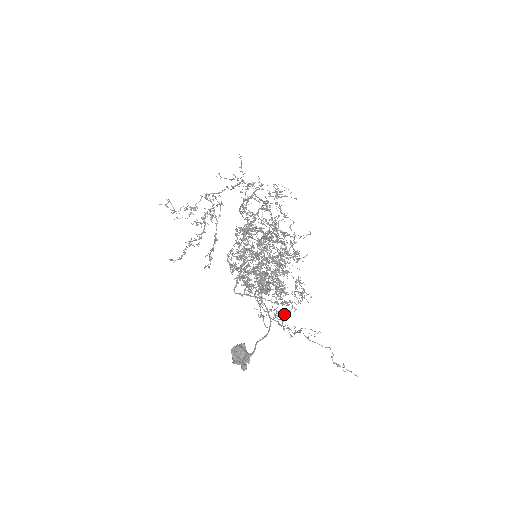
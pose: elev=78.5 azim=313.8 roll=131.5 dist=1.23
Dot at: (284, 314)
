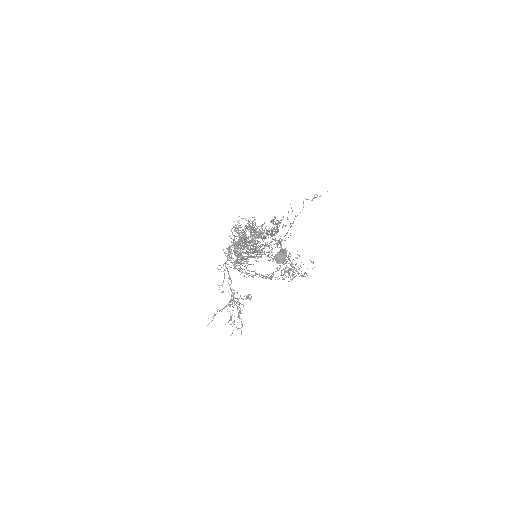
Dot at: (277, 228)
